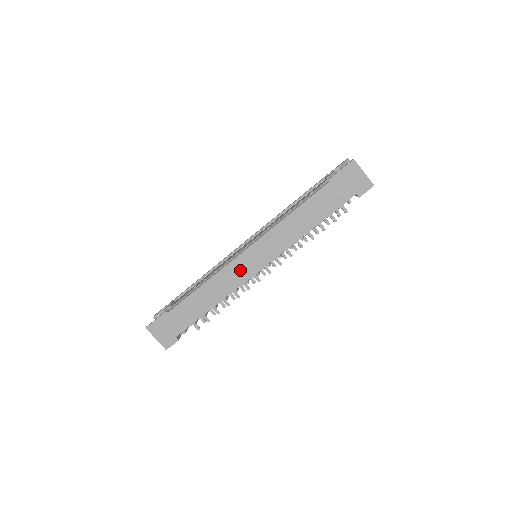
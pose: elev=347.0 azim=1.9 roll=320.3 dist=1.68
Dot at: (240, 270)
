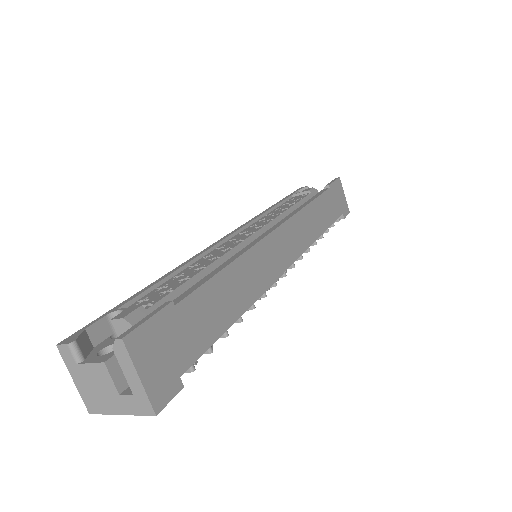
Dot at: (272, 257)
